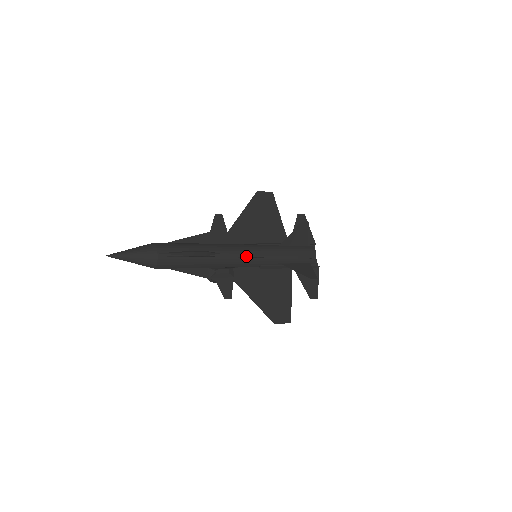
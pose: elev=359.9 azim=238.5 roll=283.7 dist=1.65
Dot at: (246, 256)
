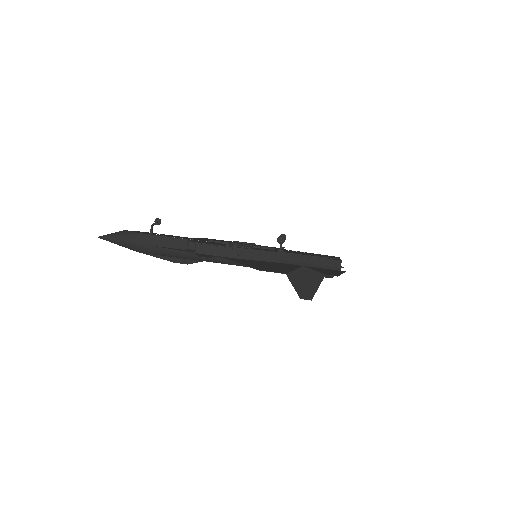
Dot at: occluded
